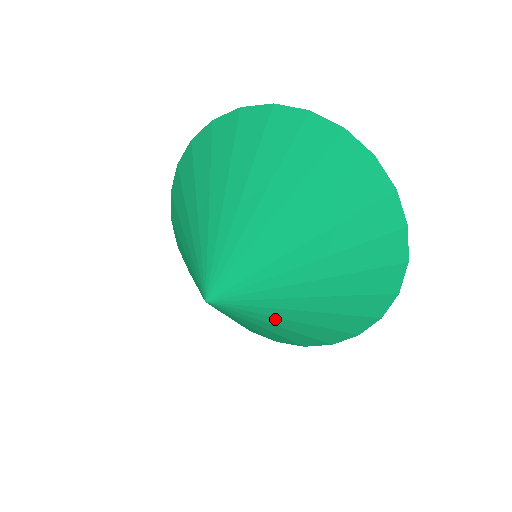
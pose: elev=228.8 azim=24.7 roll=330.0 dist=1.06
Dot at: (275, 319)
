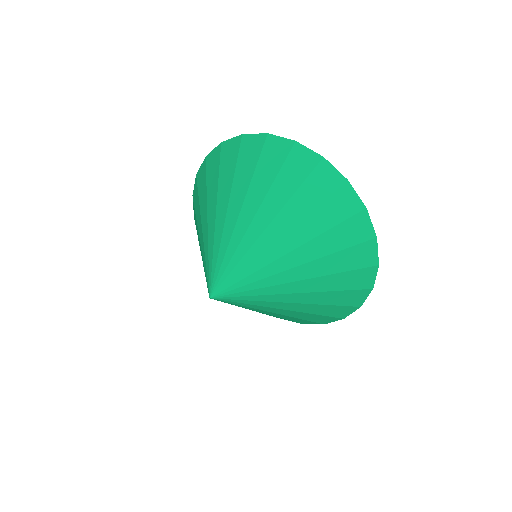
Dot at: (275, 303)
